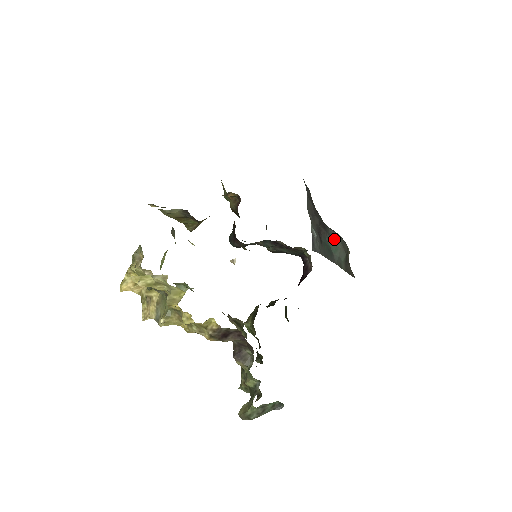
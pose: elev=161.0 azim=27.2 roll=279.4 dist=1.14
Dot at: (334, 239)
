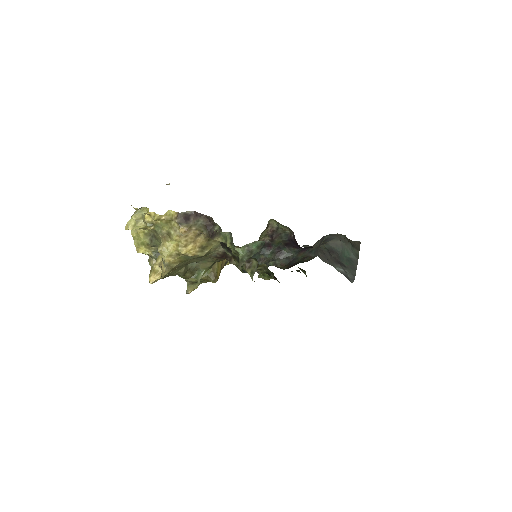
Dot at: (341, 249)
